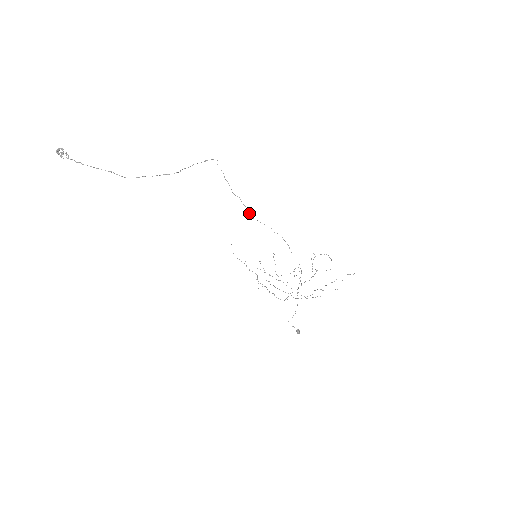
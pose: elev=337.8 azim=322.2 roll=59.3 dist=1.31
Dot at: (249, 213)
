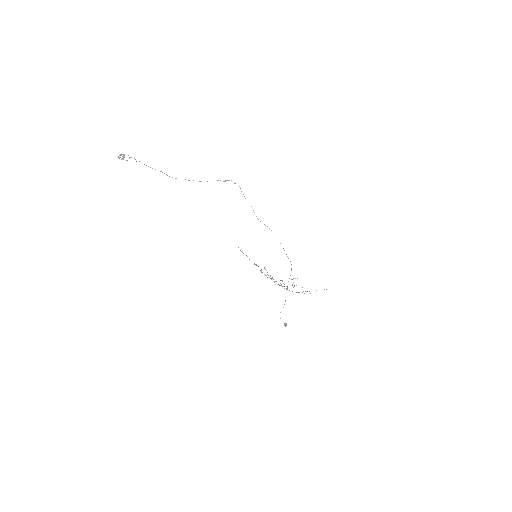
Dot at: (256, 216)
